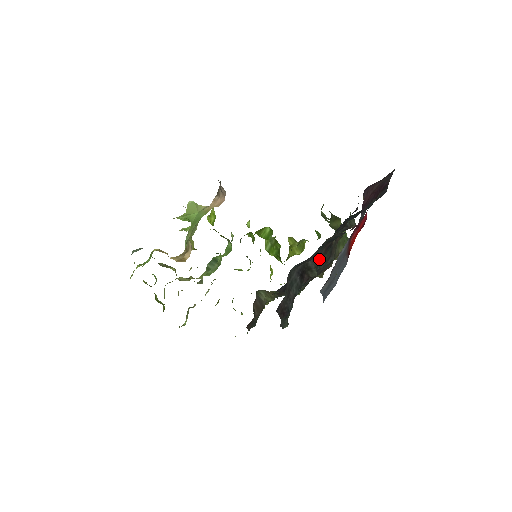
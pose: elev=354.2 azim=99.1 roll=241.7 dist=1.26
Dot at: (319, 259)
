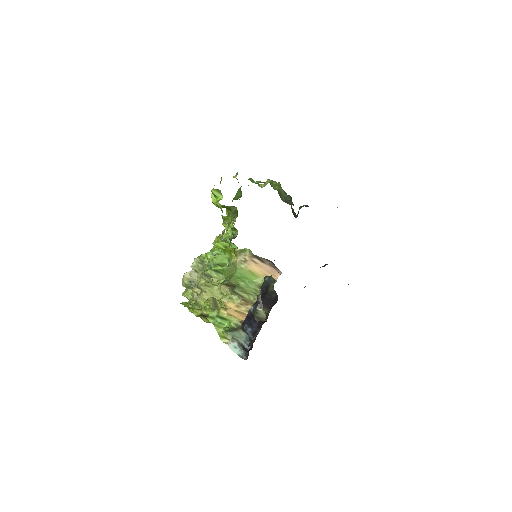
Dot at: occluded
